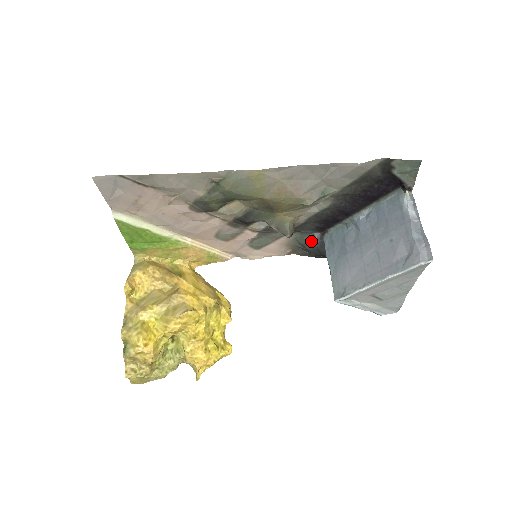
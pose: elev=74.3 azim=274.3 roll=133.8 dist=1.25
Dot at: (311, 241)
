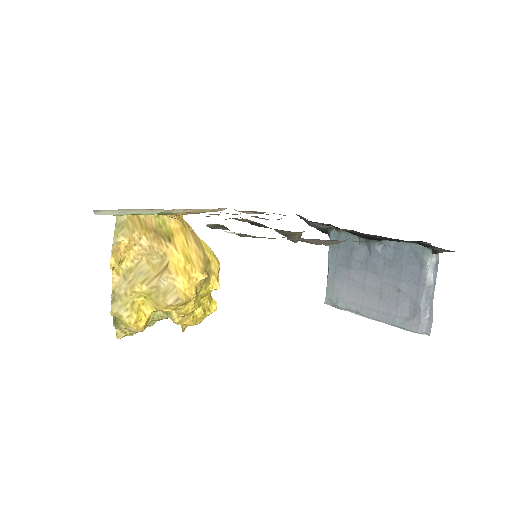
Dot at: (316, 227)
